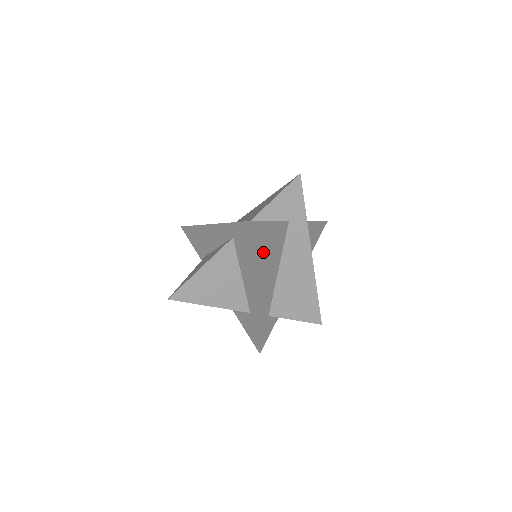
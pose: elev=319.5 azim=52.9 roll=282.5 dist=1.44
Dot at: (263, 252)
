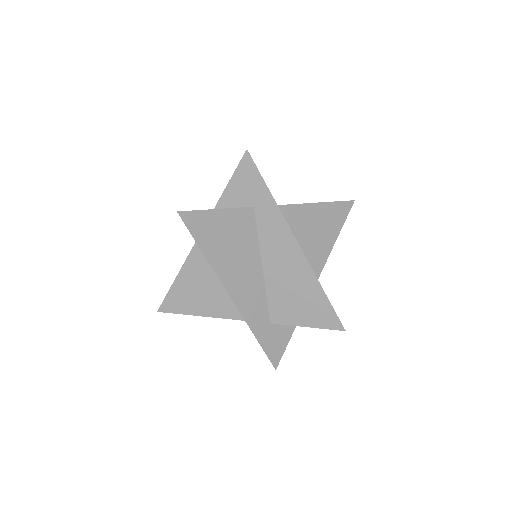
Dot at: occluded
